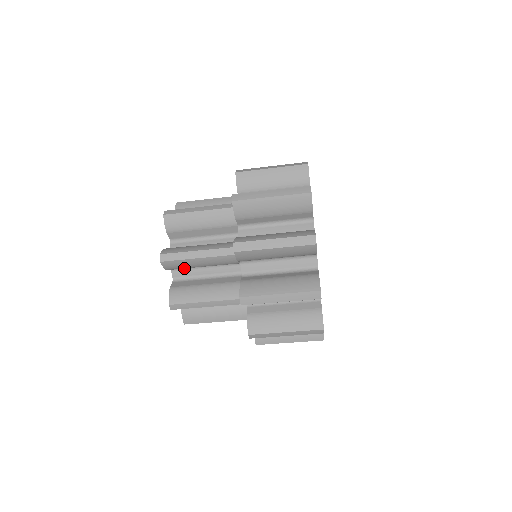
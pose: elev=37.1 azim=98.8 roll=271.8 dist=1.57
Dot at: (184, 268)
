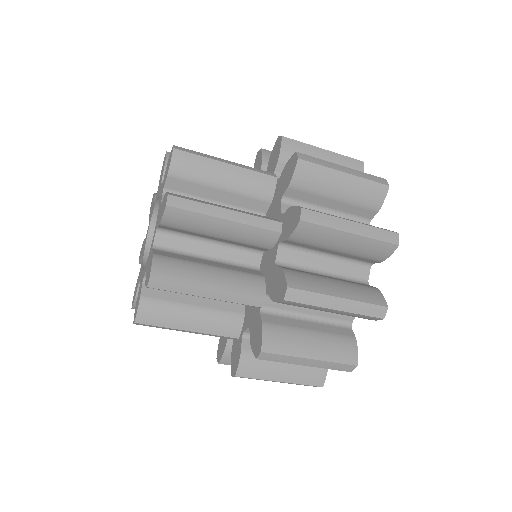
Dot at: (177, 234)
